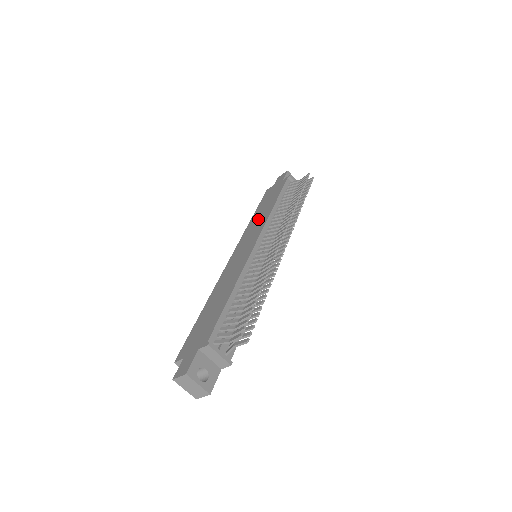
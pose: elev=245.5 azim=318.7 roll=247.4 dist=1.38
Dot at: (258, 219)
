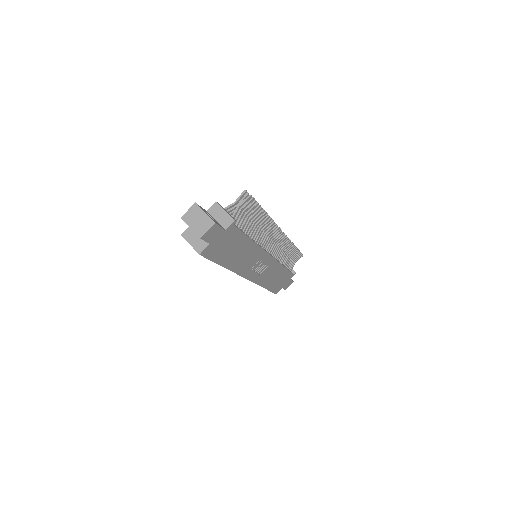
Dot at: occluded
